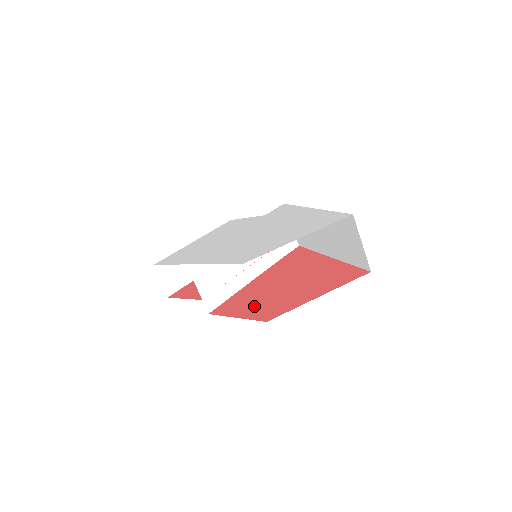
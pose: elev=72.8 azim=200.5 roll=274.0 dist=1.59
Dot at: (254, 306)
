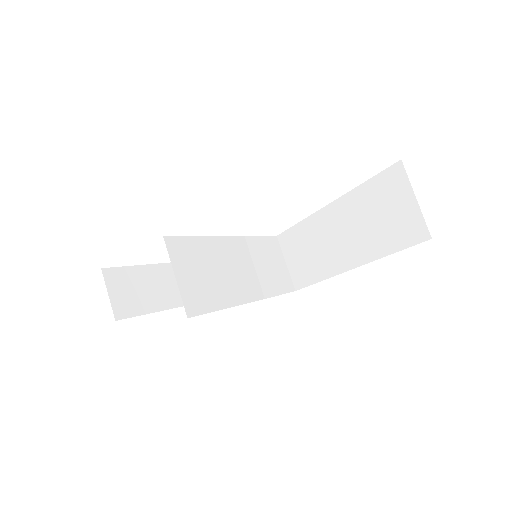
Dot at: occluded
